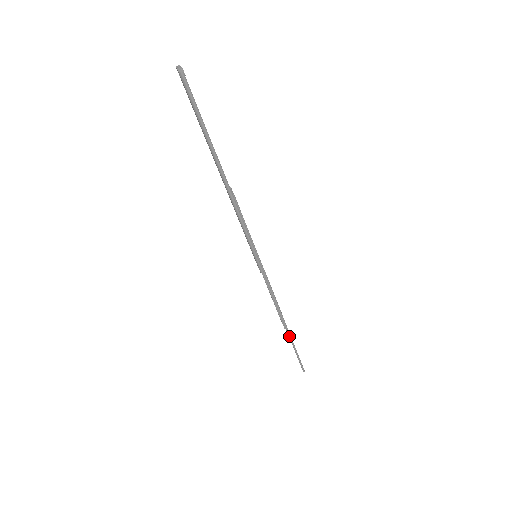
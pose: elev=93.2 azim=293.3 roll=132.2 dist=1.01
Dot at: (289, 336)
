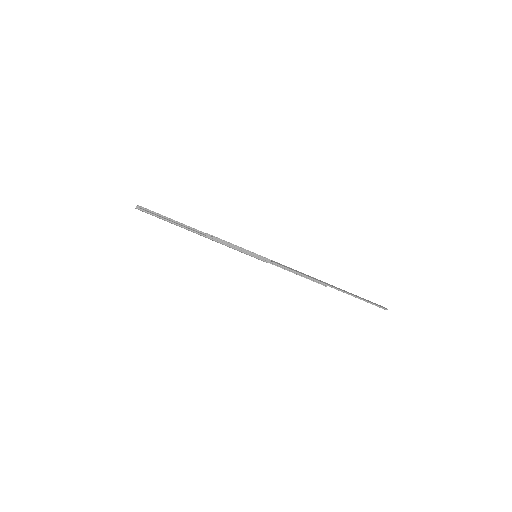
Dot at: (338, 290)
